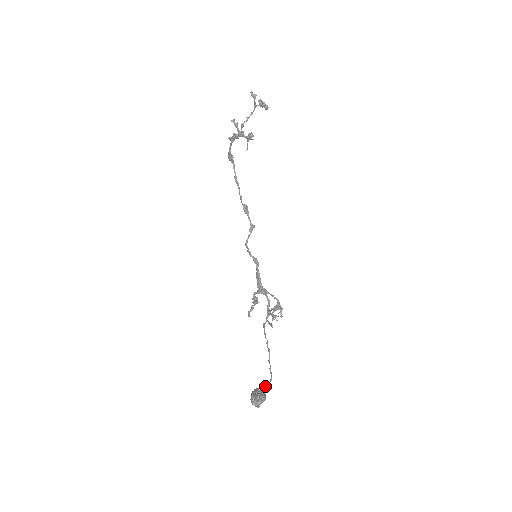
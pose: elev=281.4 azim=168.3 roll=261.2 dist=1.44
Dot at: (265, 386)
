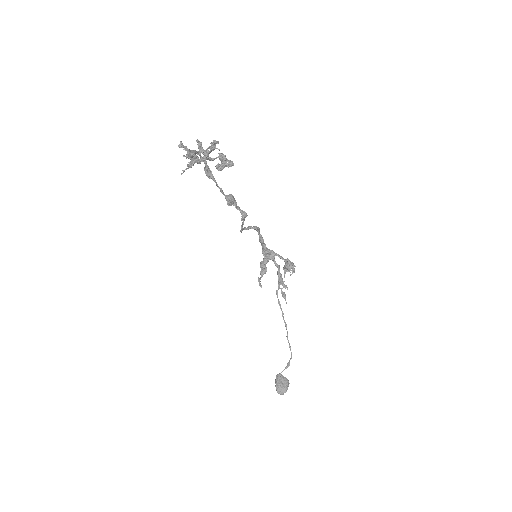
Dot at: occluded
